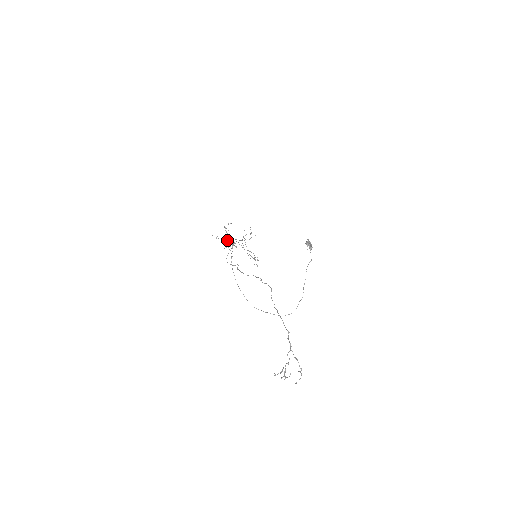
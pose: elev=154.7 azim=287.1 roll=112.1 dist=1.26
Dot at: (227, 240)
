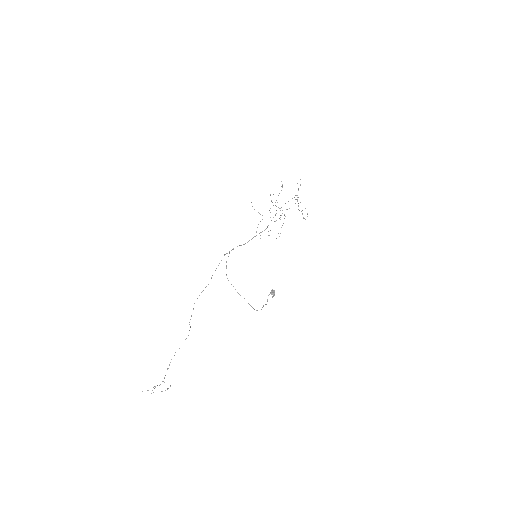
Dot at: (260, 214)
